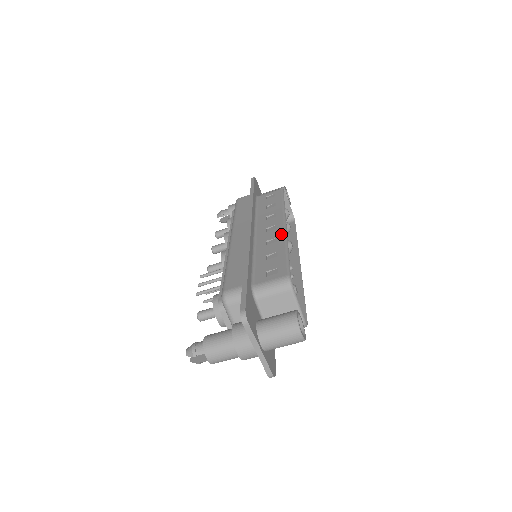
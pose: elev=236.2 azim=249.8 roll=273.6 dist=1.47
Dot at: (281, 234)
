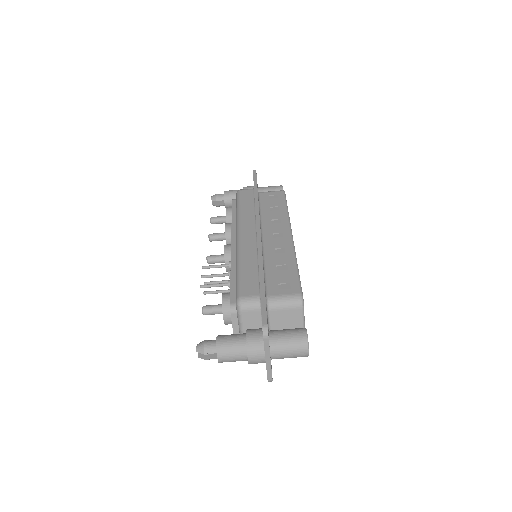
Dot at: (289, 245)
